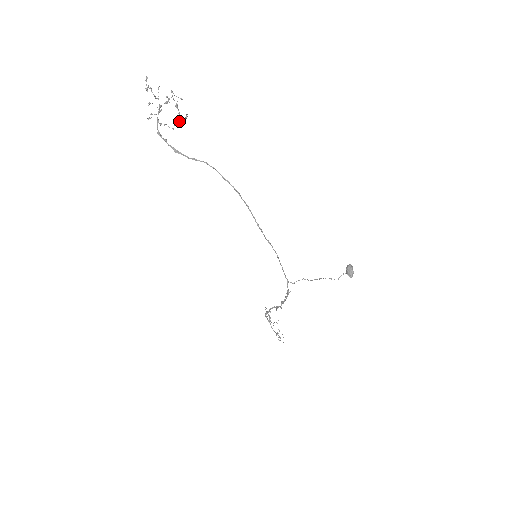
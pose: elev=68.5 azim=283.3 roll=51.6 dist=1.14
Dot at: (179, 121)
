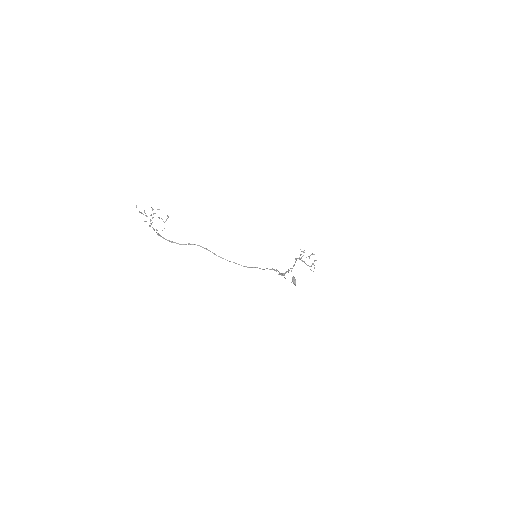
Dot at: occluded
